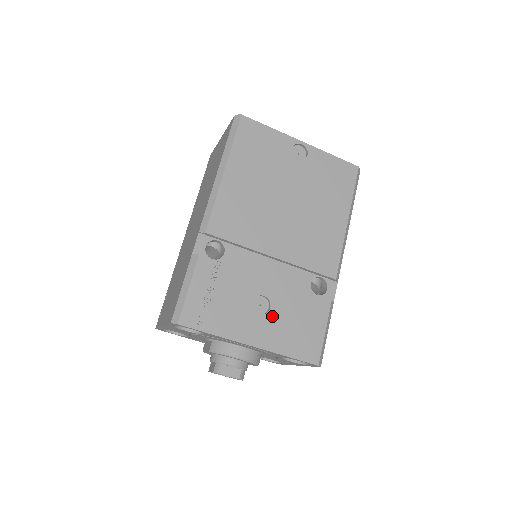
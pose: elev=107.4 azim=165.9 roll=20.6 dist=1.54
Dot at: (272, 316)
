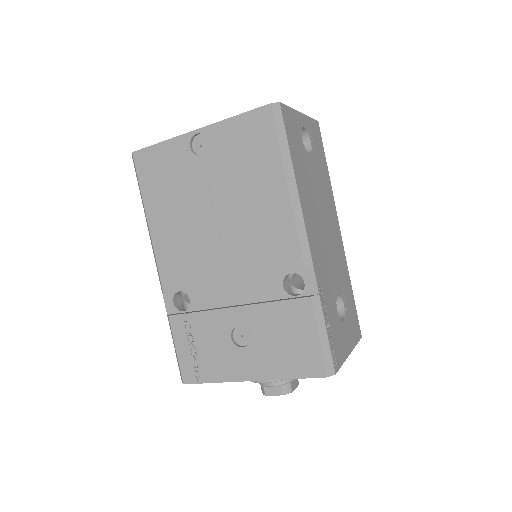
Dot at: (255, 344)
